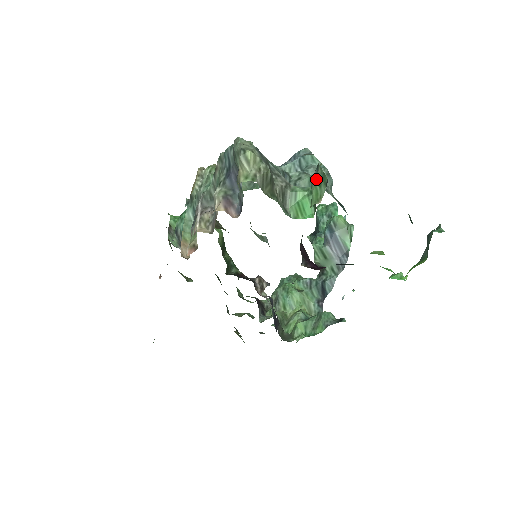
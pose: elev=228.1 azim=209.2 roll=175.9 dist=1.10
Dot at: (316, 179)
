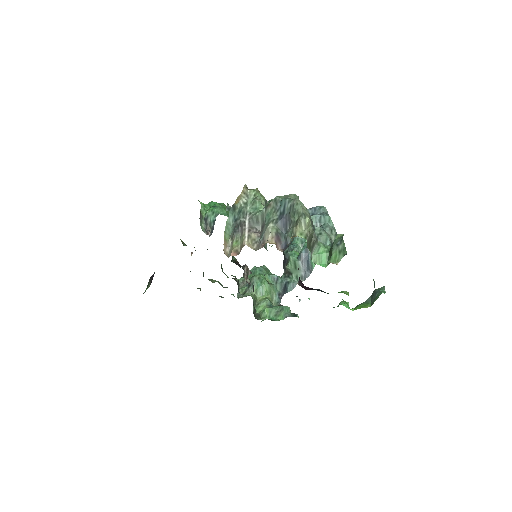
Dot at: (338, 248)
